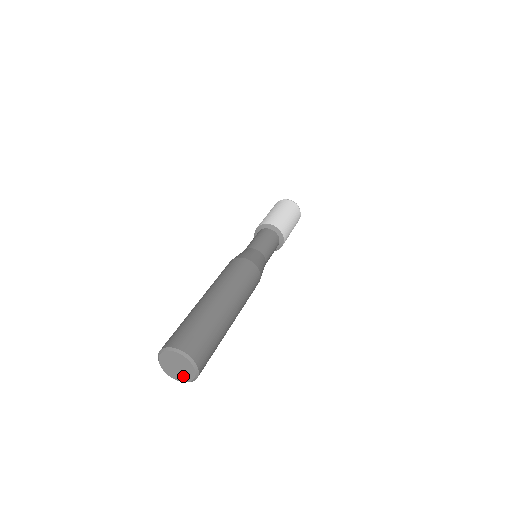
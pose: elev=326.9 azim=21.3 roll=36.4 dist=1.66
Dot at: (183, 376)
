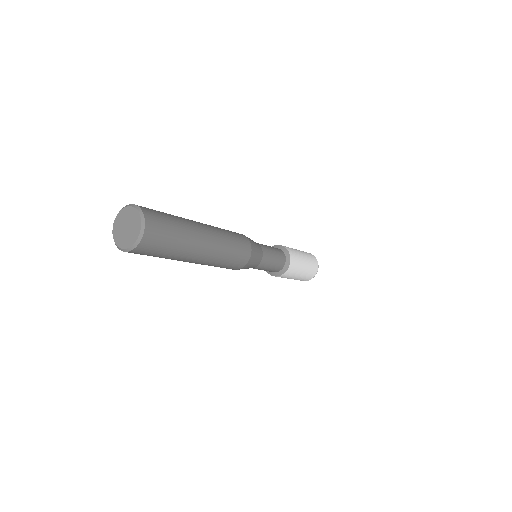
Dot at: (122, 239)
